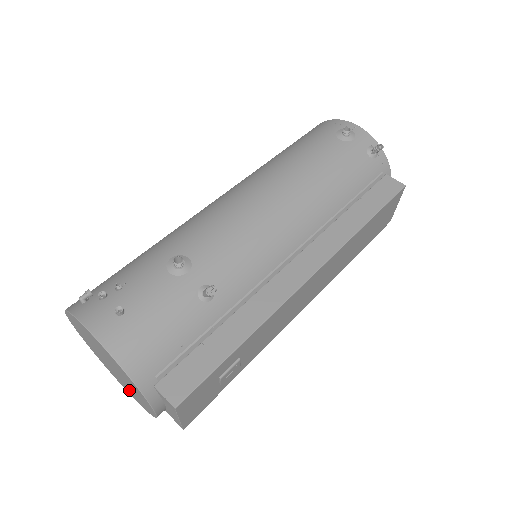
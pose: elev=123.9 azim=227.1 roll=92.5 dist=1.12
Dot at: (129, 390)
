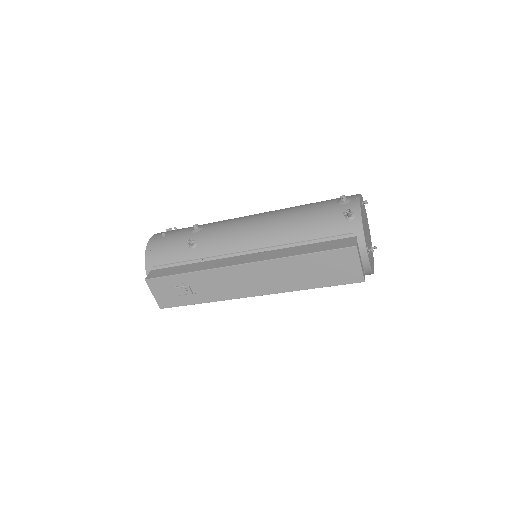
Dot at: occluded
